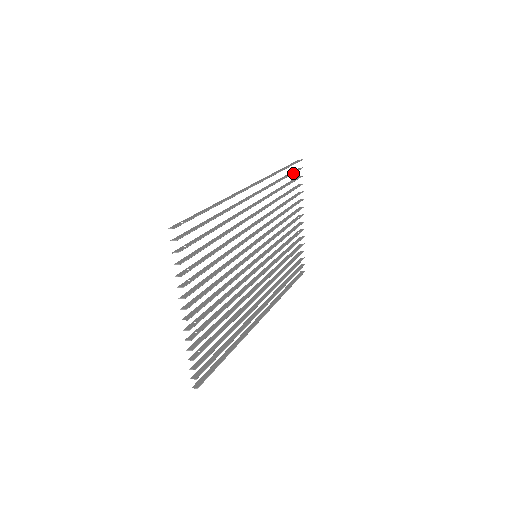
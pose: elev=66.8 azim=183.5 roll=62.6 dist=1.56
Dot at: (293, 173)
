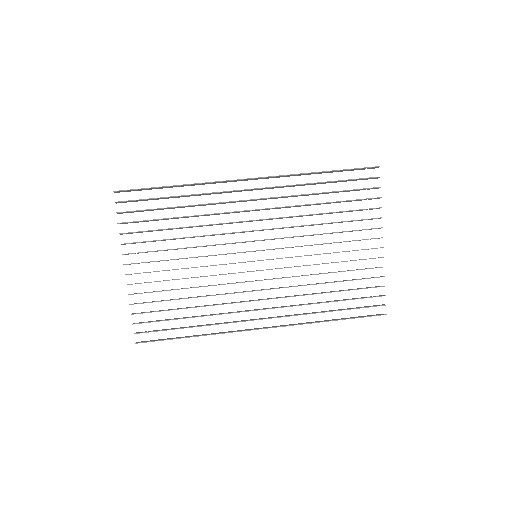
Dot at: (349, 179)
